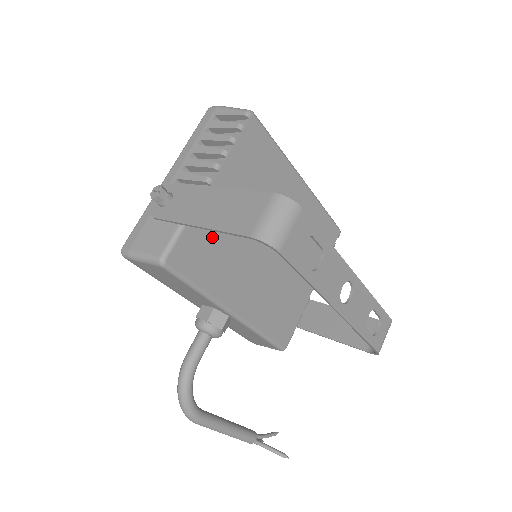
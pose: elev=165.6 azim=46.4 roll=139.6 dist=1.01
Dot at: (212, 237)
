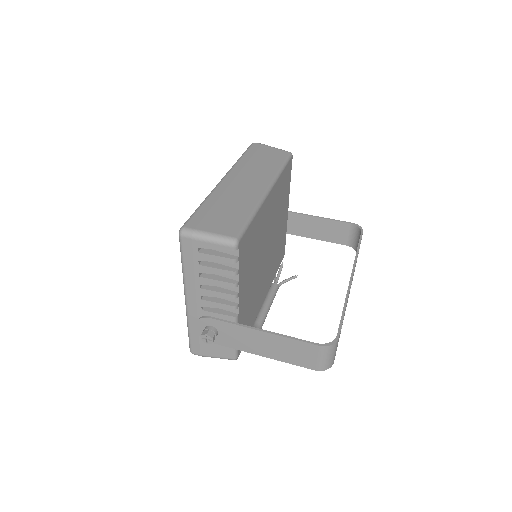
Dot at: (247, 312)
